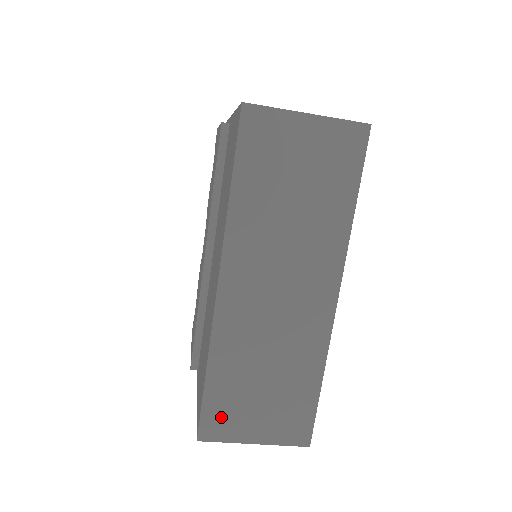
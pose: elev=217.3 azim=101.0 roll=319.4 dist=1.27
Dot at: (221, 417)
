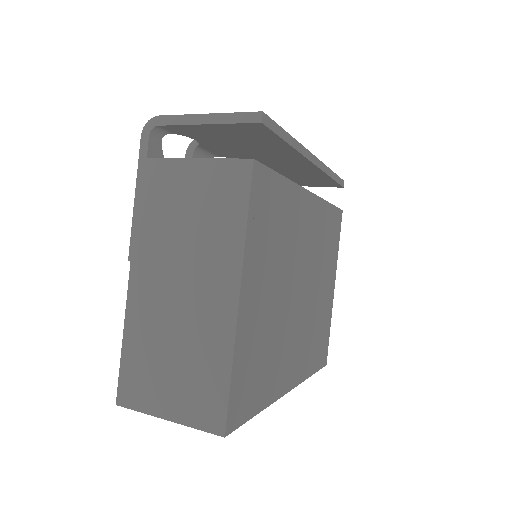
Dot at: occluded
